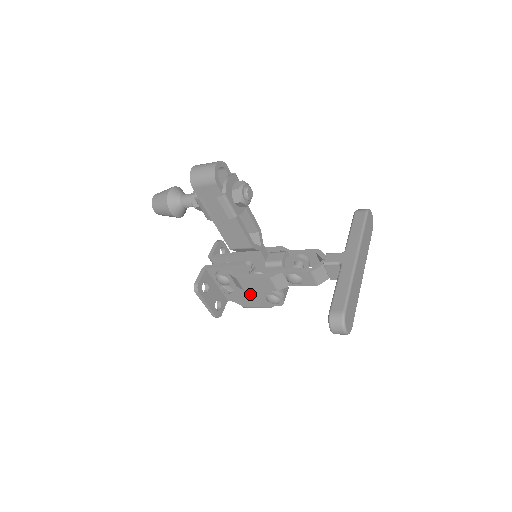
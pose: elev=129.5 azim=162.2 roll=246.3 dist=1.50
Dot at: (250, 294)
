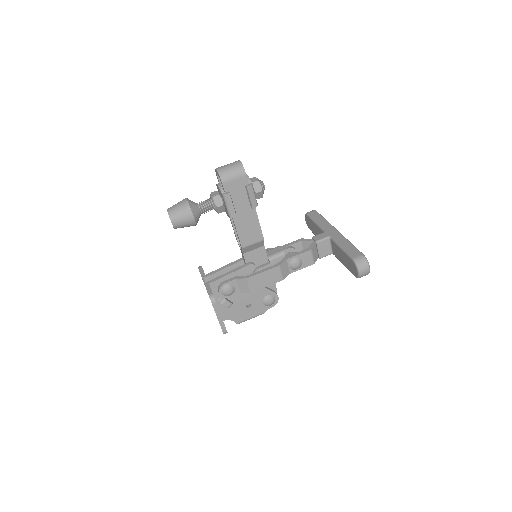
Dot at: (248, 302)
